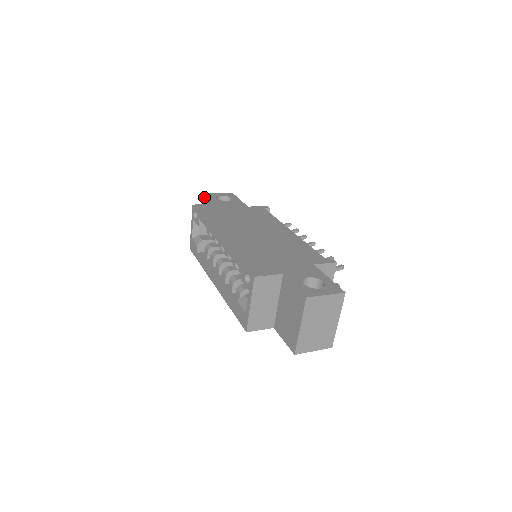
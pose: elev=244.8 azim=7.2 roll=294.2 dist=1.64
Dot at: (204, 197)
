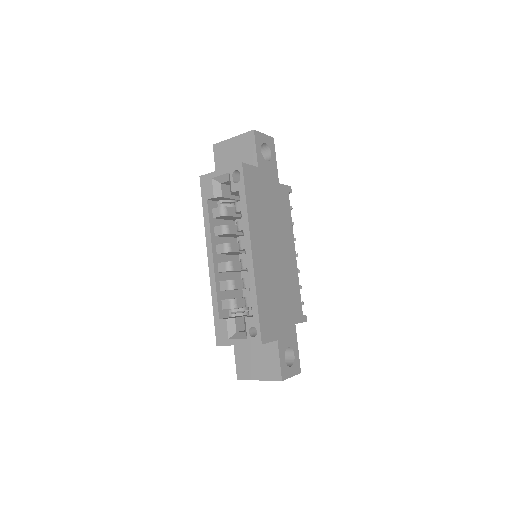
Dot at: (250, 132)
